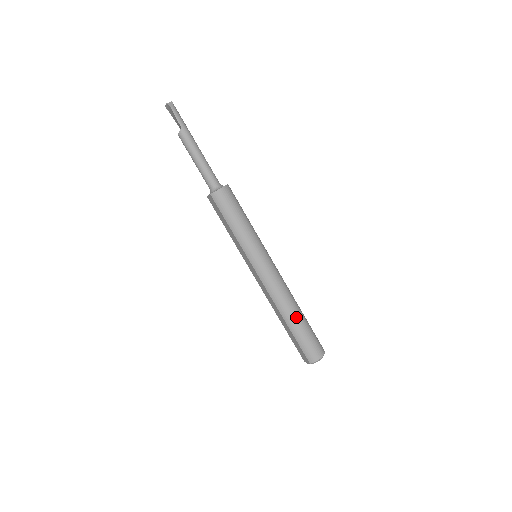
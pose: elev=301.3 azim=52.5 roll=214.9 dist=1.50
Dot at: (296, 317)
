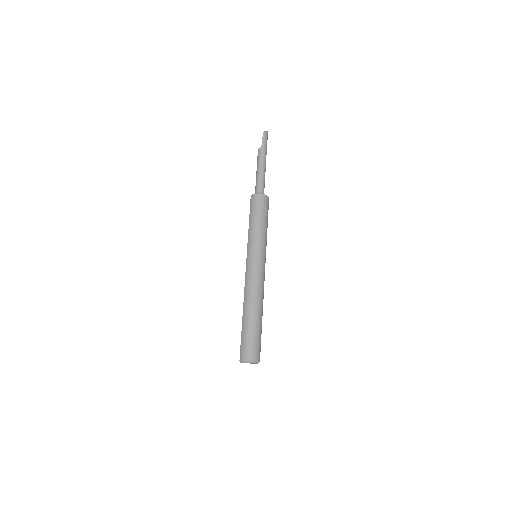
Dot at: (252, 315)
